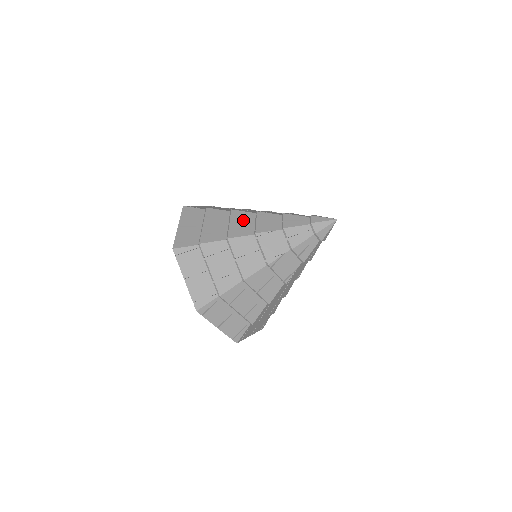
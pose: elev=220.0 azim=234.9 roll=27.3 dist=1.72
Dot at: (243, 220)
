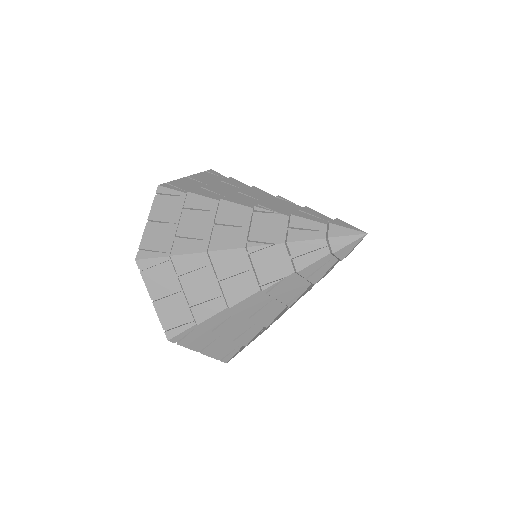
Dot at: (234, 268)
